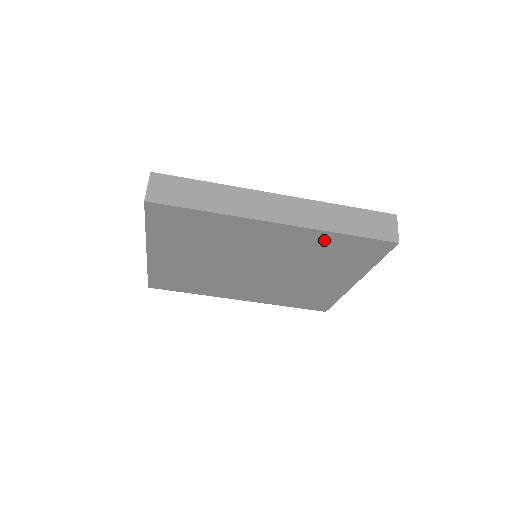
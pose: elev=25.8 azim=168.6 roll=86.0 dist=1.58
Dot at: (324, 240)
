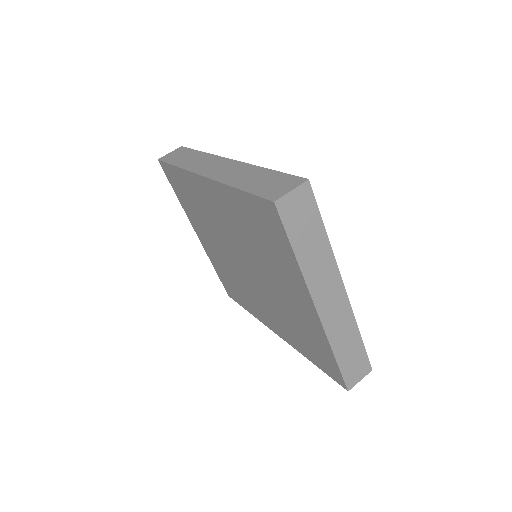
Dot at: (236, 203)
